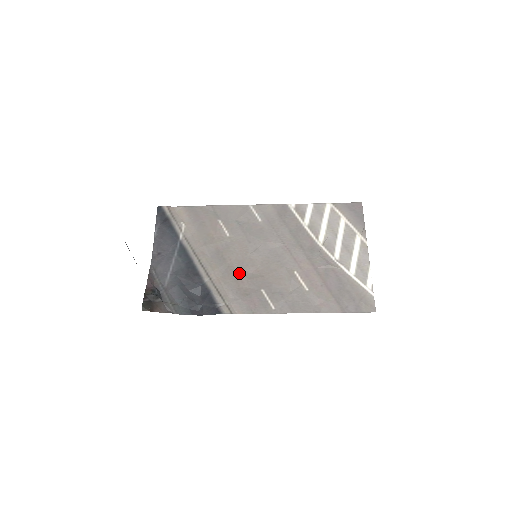
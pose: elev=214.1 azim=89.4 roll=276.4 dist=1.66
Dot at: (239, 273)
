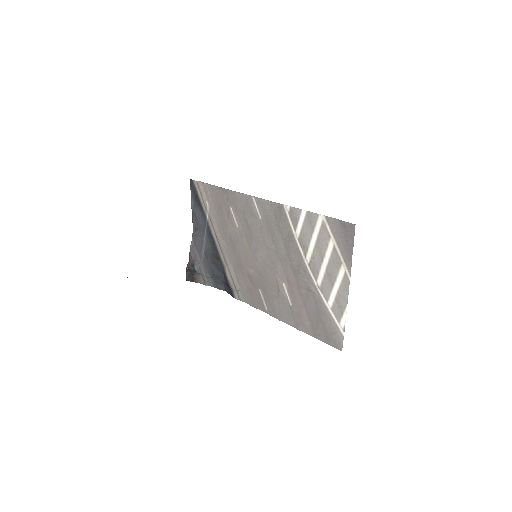
Dot at: (245, 267)
